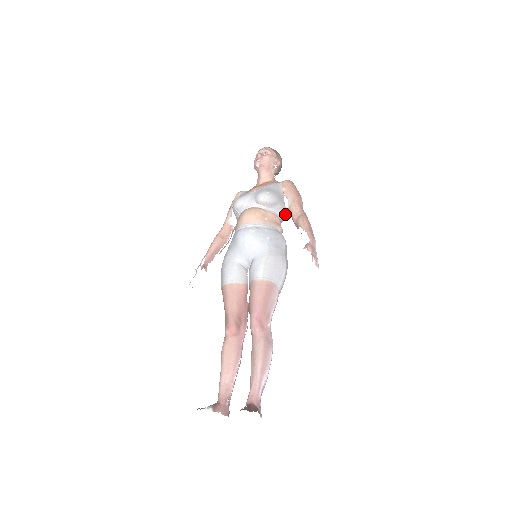
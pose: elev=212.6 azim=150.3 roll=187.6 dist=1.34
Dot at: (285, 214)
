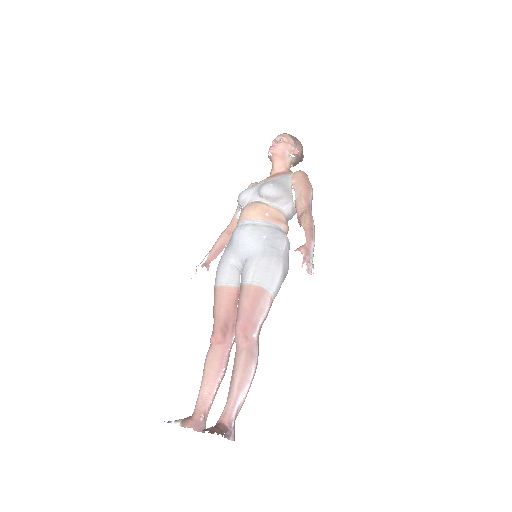
Dot at: (293, 209)
